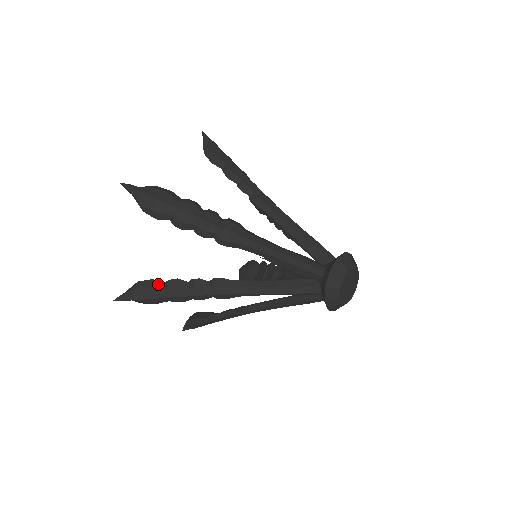
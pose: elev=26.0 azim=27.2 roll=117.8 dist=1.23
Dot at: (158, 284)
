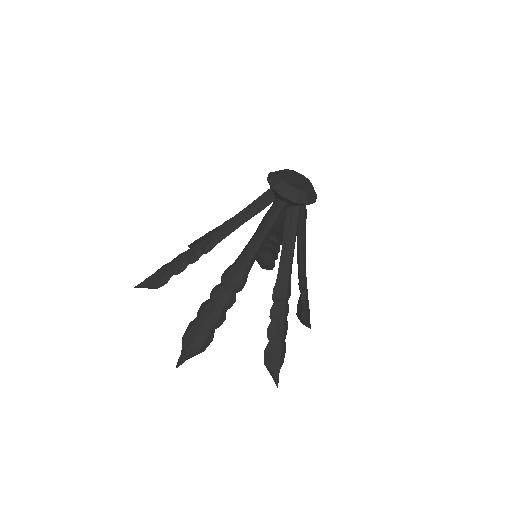
Dot at: (193, 322)
